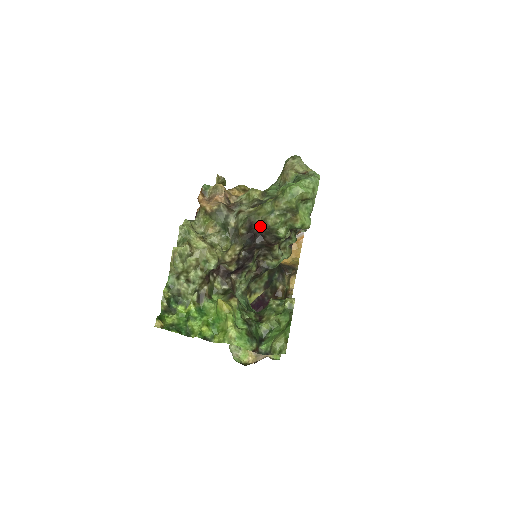
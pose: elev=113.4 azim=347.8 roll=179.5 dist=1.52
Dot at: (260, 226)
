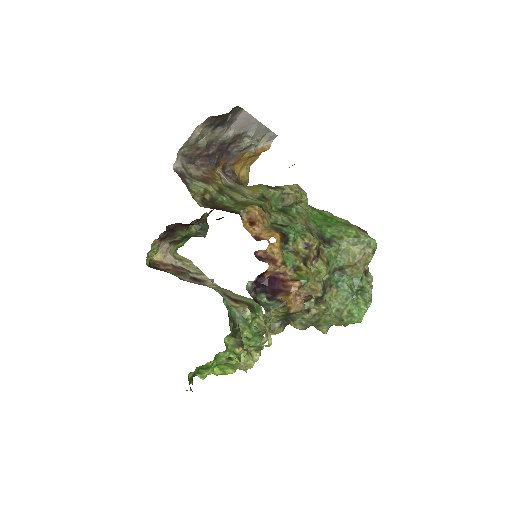
Dot at: occluded
